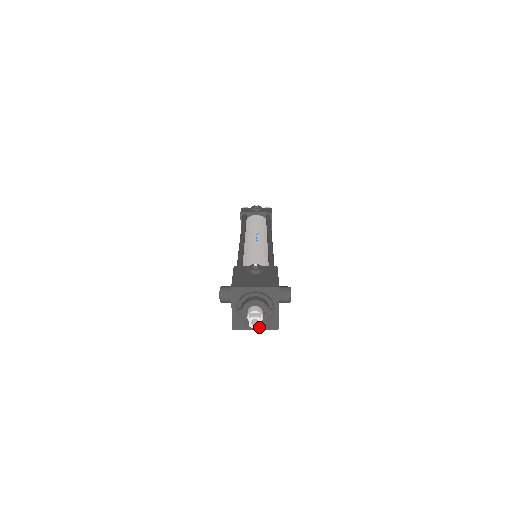
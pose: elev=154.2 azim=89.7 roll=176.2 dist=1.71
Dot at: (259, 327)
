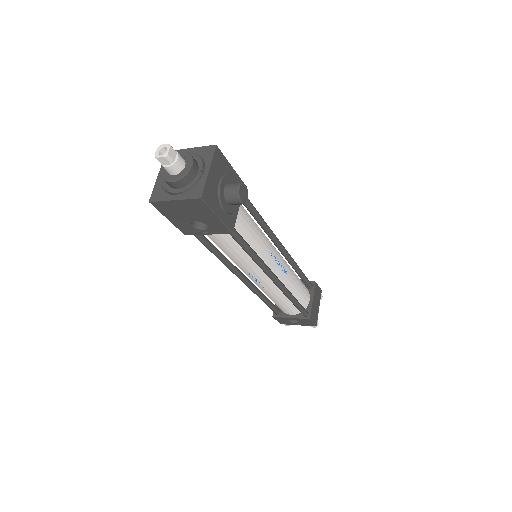
Dot at: (165, 157)
